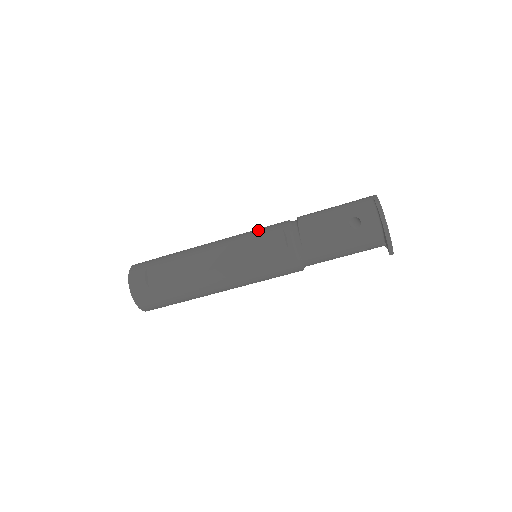
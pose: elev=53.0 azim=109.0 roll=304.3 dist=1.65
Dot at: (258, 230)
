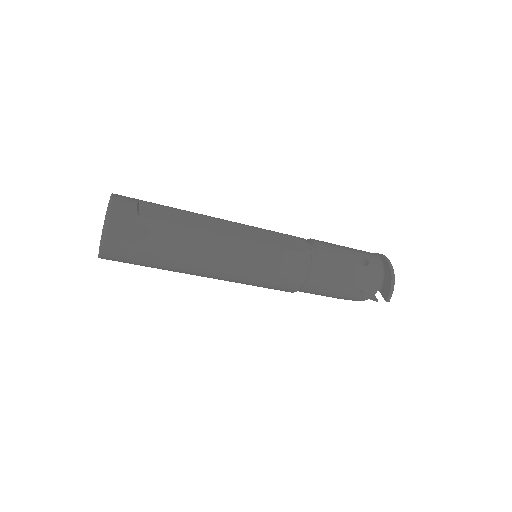
Dot at: occluded
